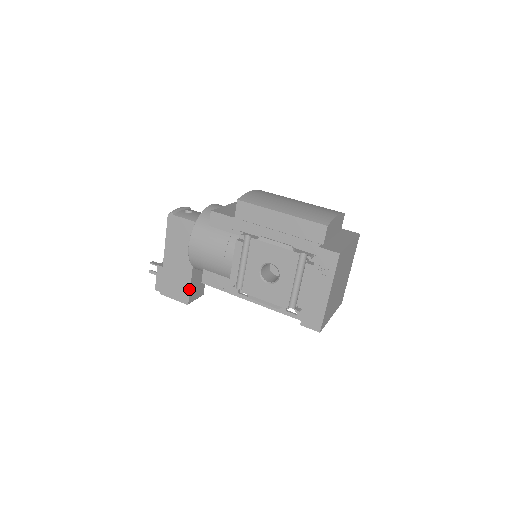
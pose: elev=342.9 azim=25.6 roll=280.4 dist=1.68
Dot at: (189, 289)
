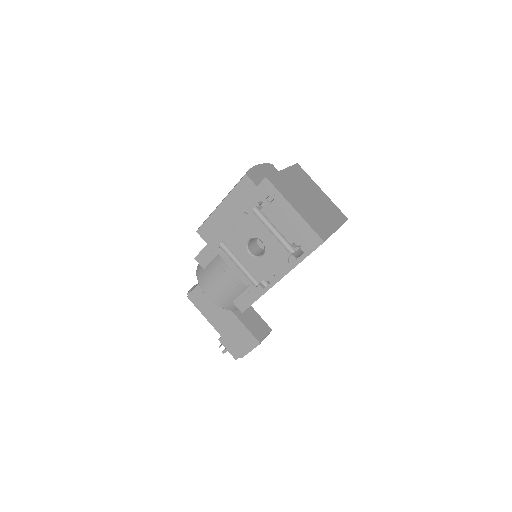
Dot at: (248, 331)
